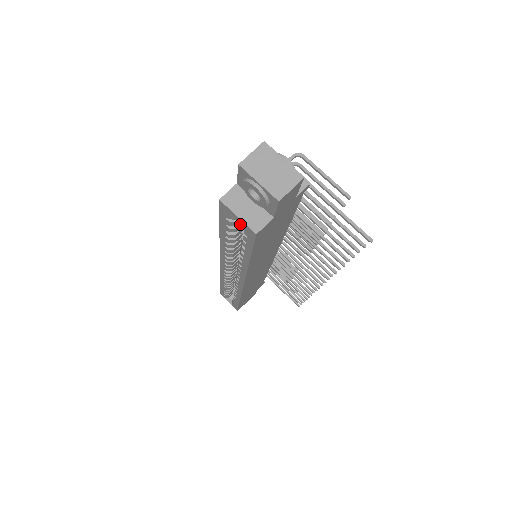
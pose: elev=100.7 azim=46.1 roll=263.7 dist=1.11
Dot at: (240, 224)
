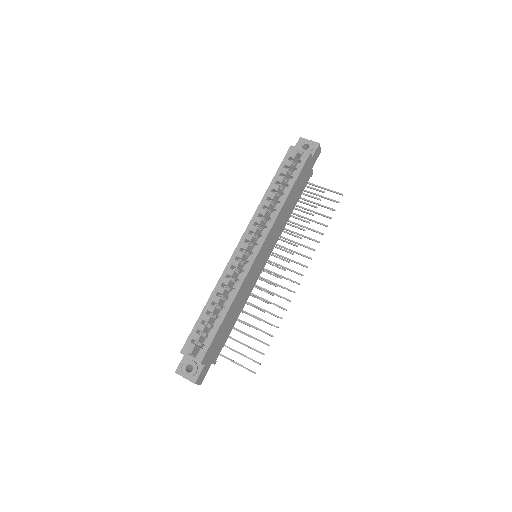
Dot at: (288, 172)
